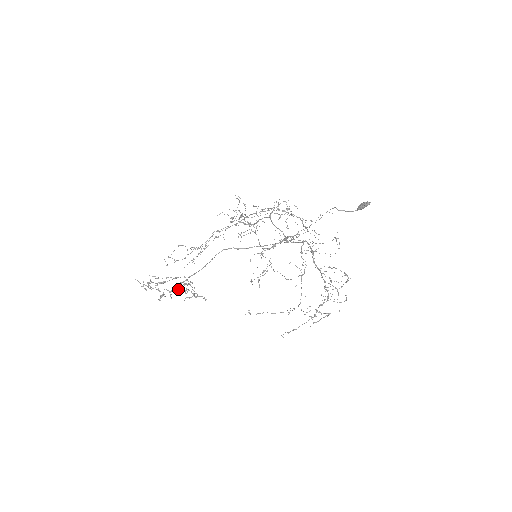
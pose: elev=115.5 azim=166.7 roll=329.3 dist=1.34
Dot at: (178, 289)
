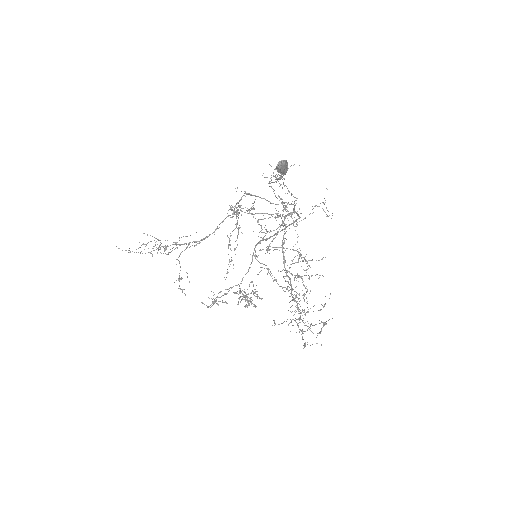
Dot at: occluded
